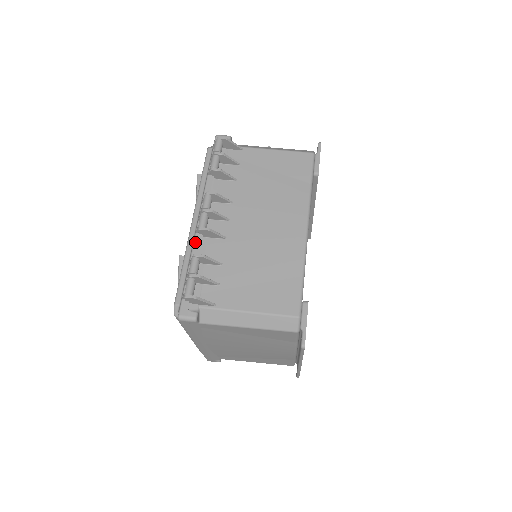
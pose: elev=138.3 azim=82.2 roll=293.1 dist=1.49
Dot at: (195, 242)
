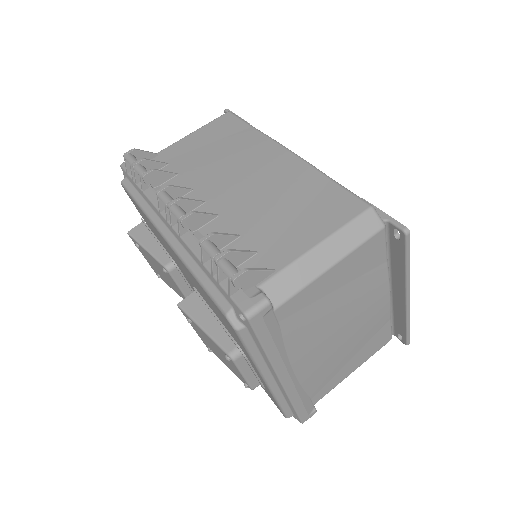
Dot at: (188, 243)
